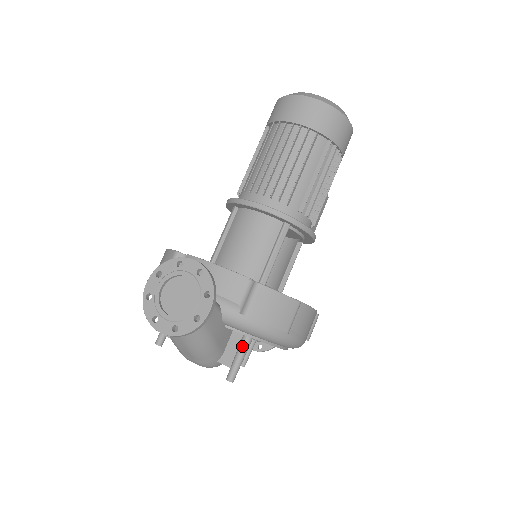
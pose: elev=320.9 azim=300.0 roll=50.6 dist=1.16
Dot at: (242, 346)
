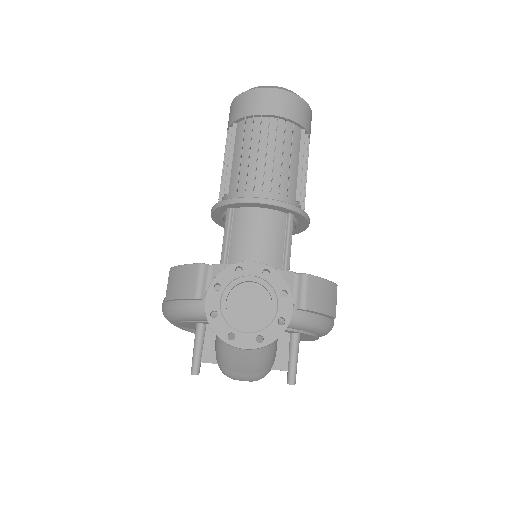
Dot at: (294, 345)
